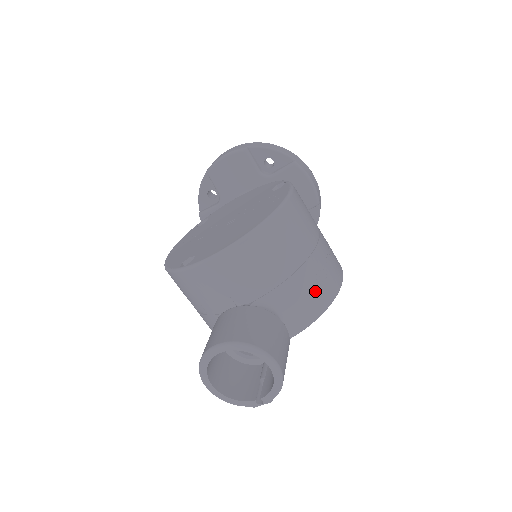
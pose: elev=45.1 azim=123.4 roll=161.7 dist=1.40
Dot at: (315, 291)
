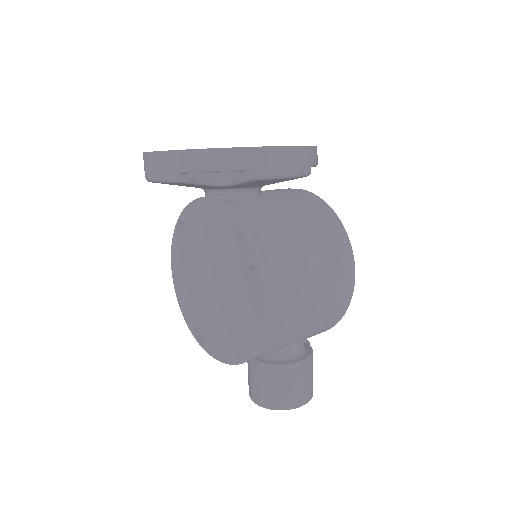
Dot at: (324, 326)
